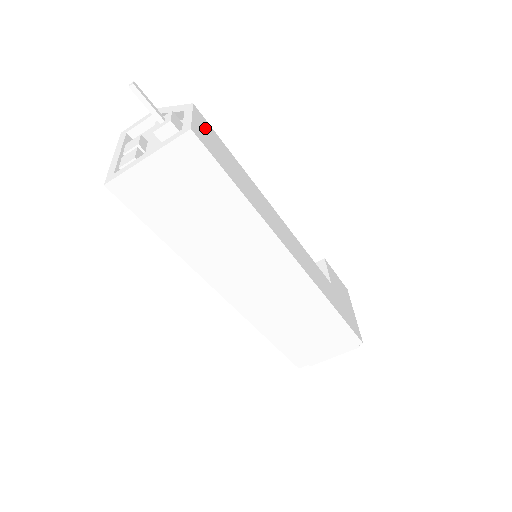
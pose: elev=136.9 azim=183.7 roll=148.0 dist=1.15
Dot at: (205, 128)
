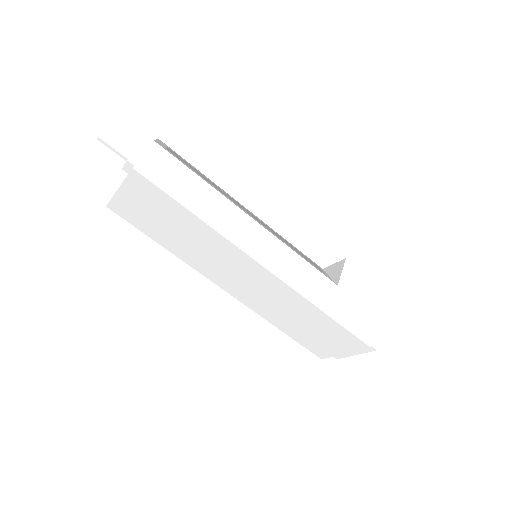
Dot at: (161, 161)
